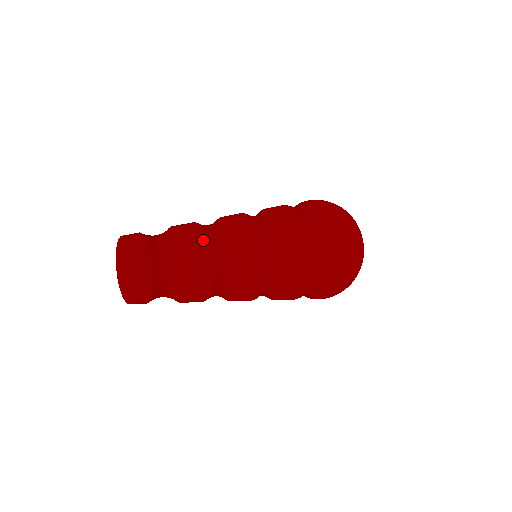
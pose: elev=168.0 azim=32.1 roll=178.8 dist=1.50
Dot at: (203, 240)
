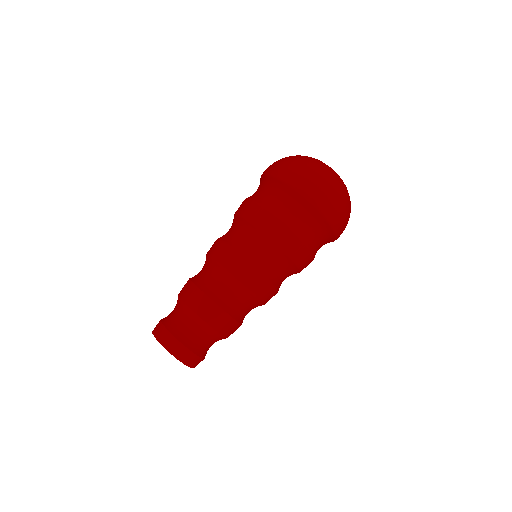
Dot at: (202, 299)
